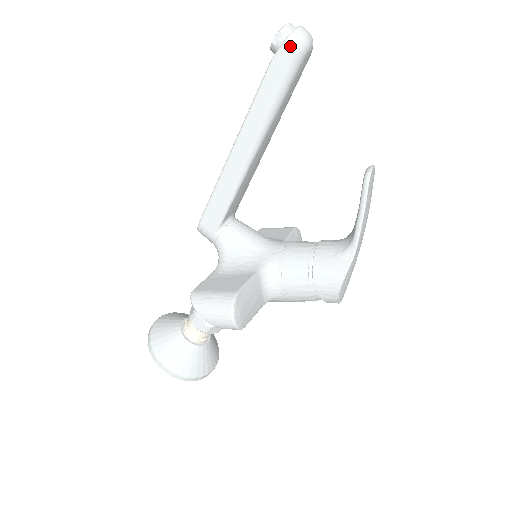
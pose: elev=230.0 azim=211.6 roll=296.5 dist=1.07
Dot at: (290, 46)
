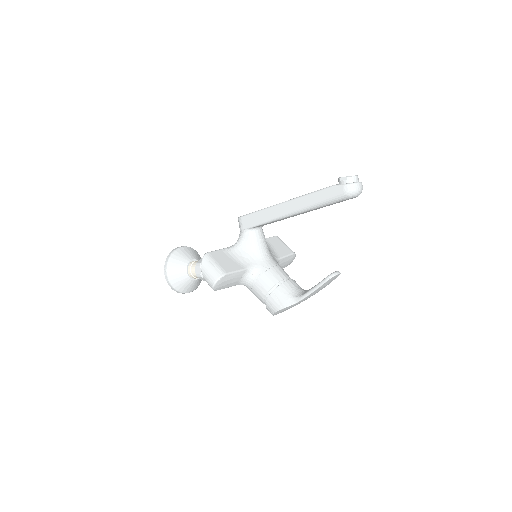
Dot at: (345, 189)
